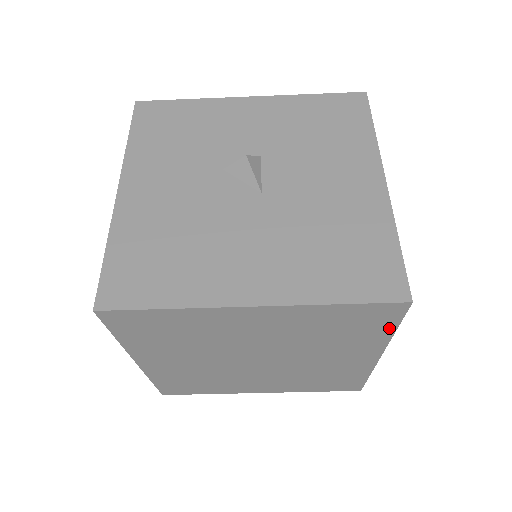
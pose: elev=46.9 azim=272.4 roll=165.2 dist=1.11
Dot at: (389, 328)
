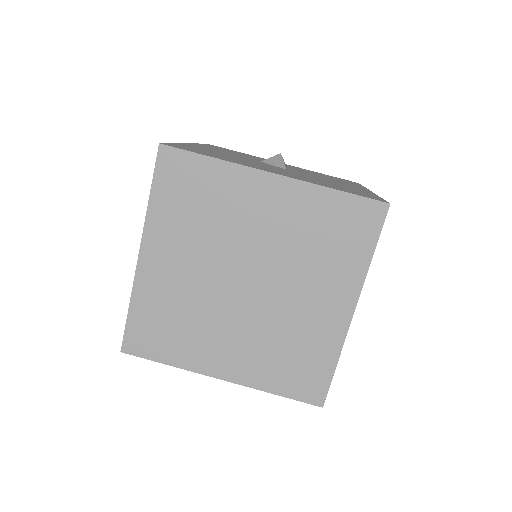
Dot at: (368, 248)
